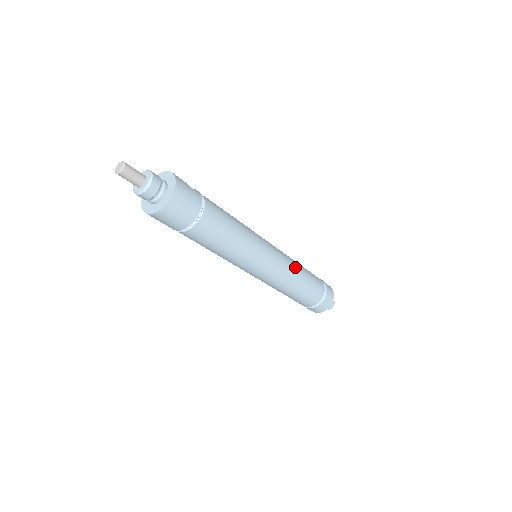
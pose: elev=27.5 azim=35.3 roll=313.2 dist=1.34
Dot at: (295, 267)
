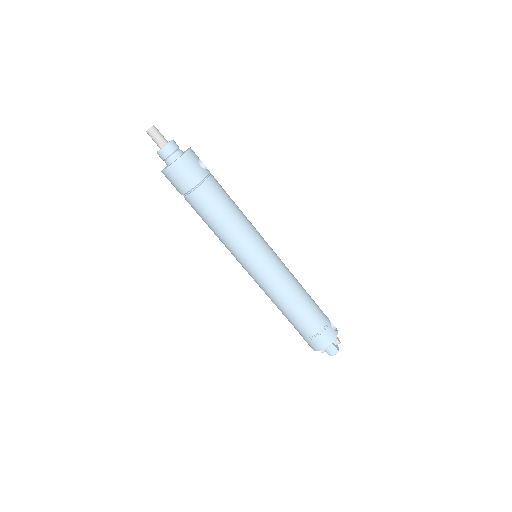
Dot at: (290, 285)
